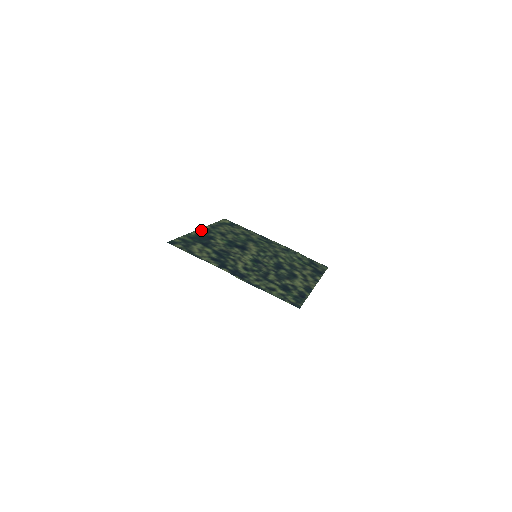
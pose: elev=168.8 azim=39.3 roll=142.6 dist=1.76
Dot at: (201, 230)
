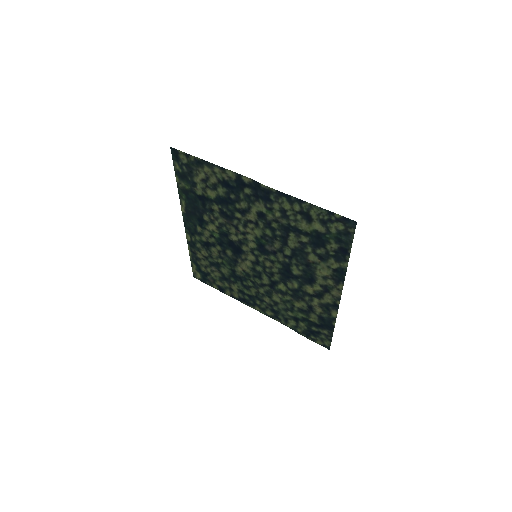
Dot at: (186, 221)
